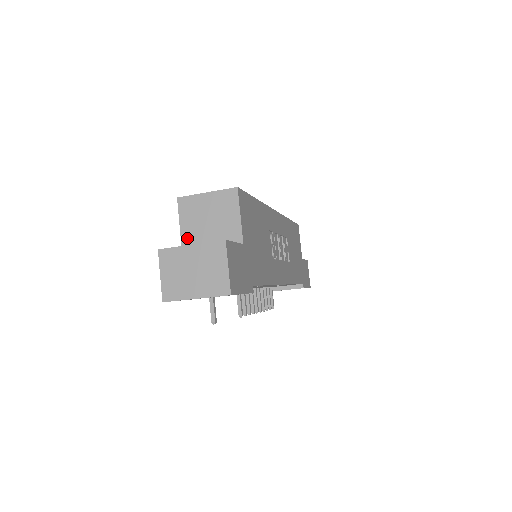
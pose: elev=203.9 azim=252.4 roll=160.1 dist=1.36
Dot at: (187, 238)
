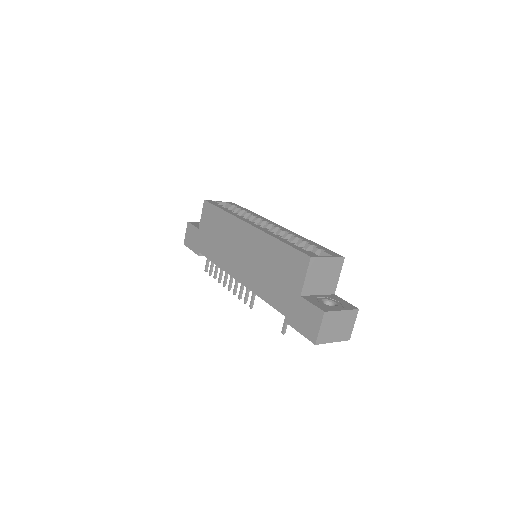
Dot at: (307, 286)
